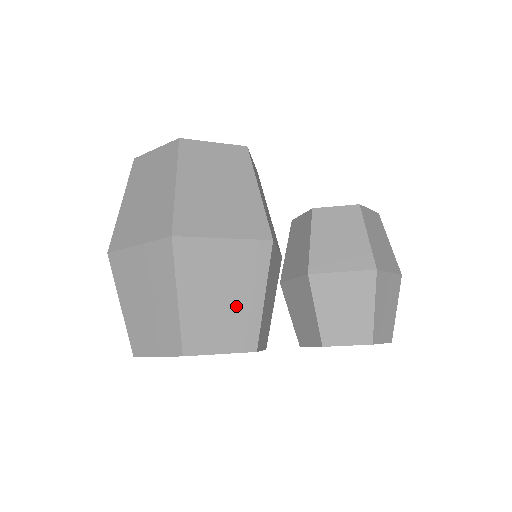
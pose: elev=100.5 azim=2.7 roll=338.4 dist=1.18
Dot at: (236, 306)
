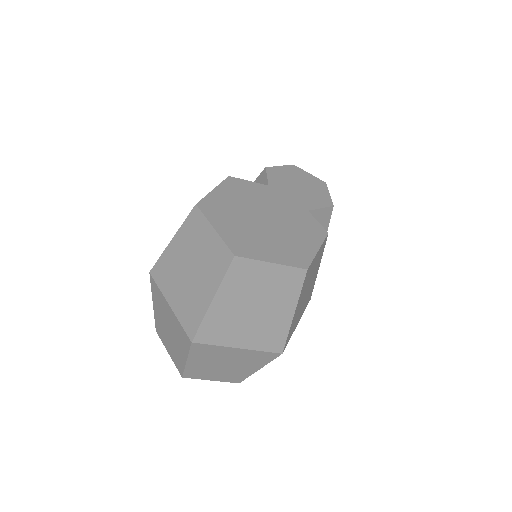
Dot at: occluded
